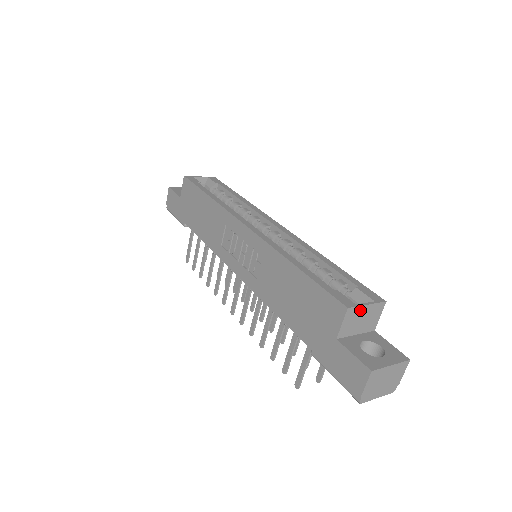
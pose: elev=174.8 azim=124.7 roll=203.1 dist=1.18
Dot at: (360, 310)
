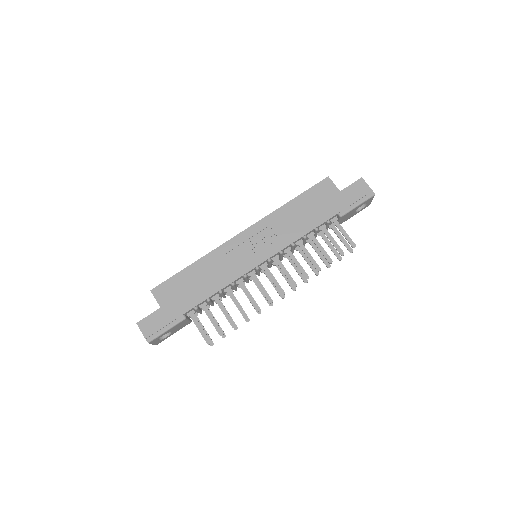
Dot at: occluded
